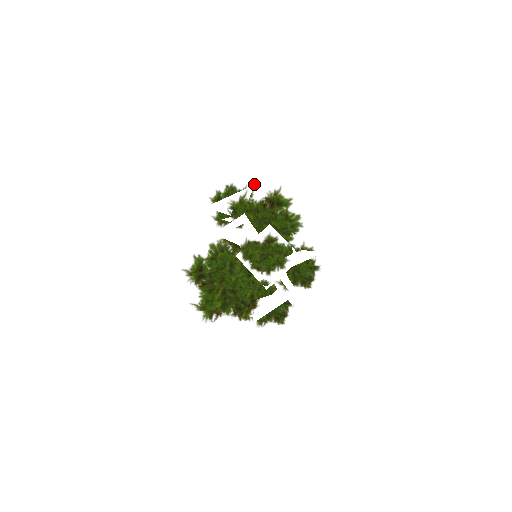
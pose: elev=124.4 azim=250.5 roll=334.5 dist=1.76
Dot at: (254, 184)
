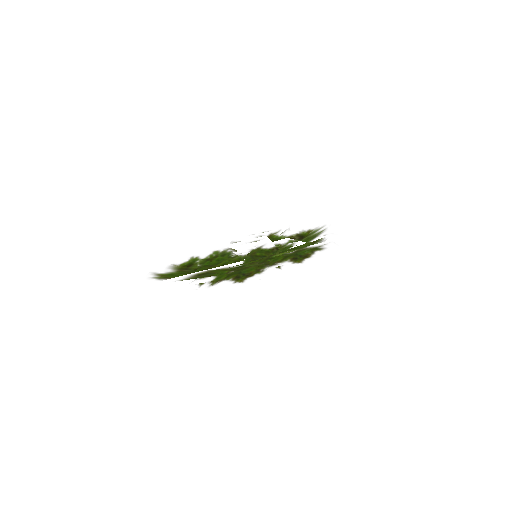
Dot at: occluded
